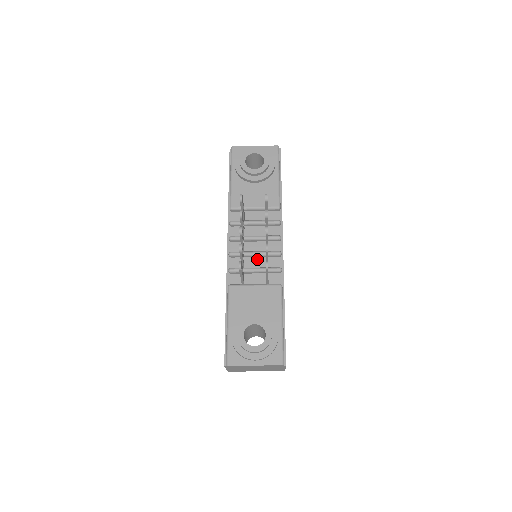
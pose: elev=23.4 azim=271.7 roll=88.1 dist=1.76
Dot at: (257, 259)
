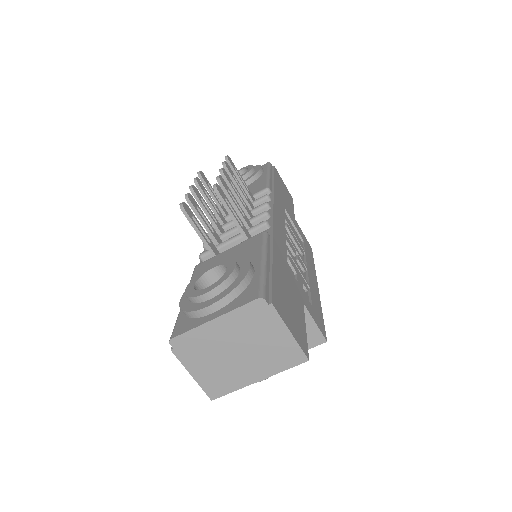
Dot at: occluded
